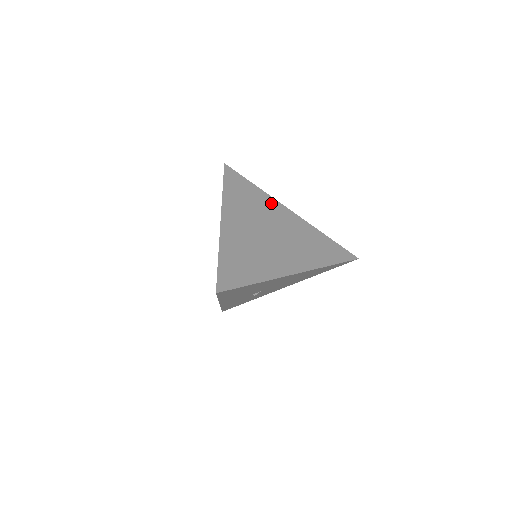
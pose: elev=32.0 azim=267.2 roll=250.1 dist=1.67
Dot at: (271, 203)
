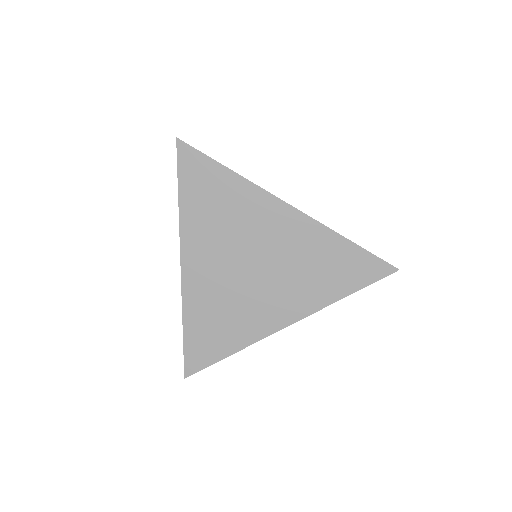
Dot at: (256, 201)
